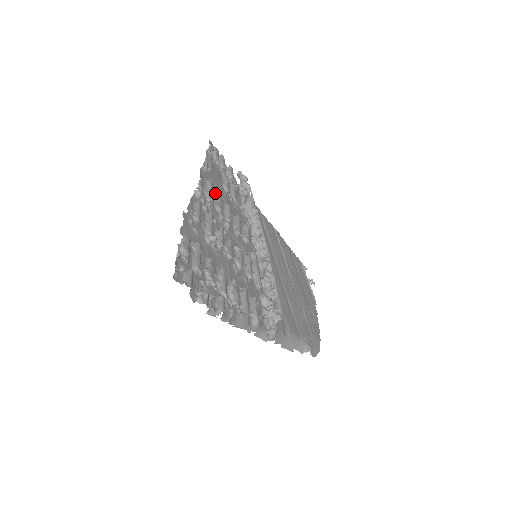
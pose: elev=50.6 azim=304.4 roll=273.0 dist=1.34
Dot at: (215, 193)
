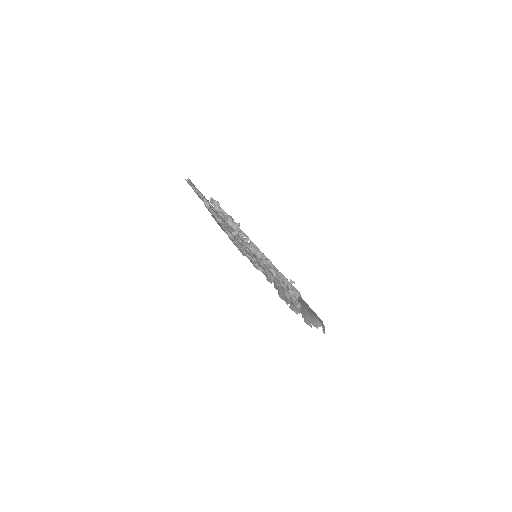
Dot at: occluded
